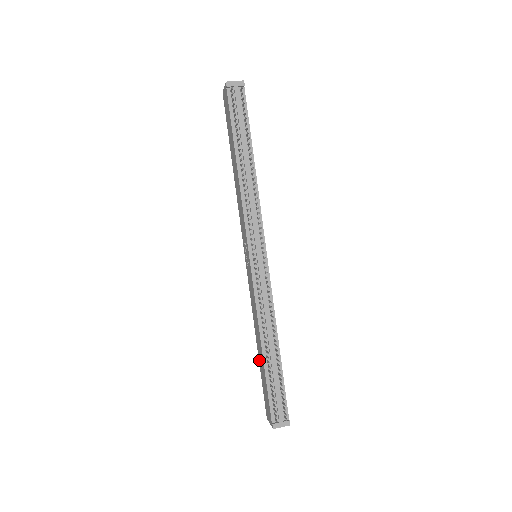
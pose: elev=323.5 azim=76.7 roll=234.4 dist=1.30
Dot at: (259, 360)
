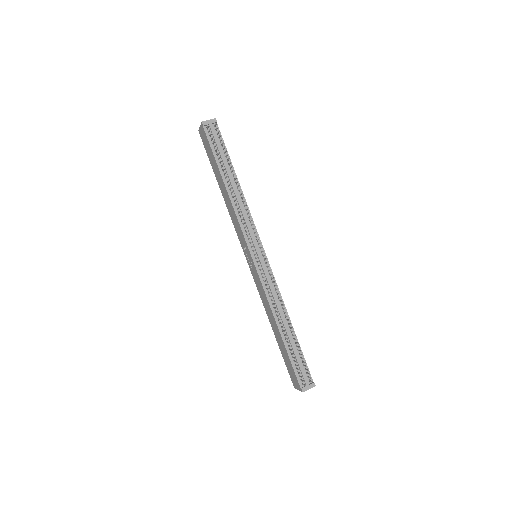
Dot at: (277, 341)
